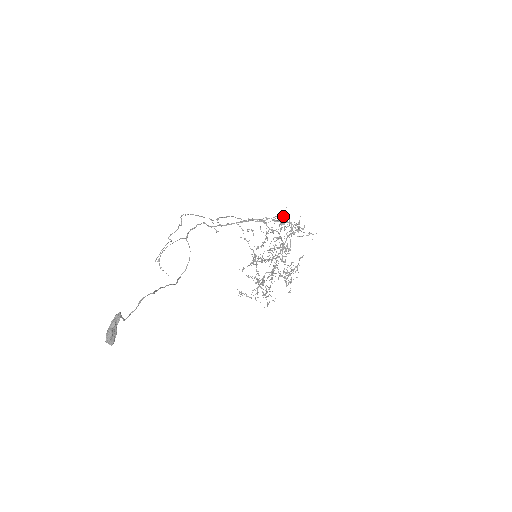
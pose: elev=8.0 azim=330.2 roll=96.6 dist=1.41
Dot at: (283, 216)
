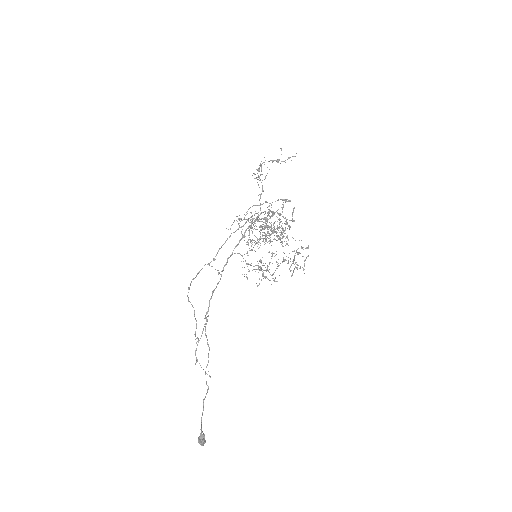
Dot at: occluded
